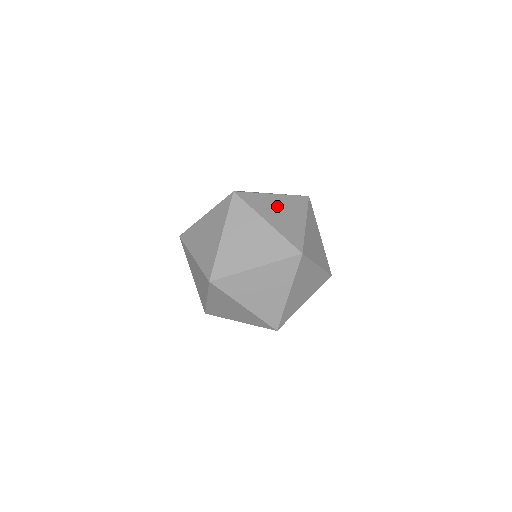
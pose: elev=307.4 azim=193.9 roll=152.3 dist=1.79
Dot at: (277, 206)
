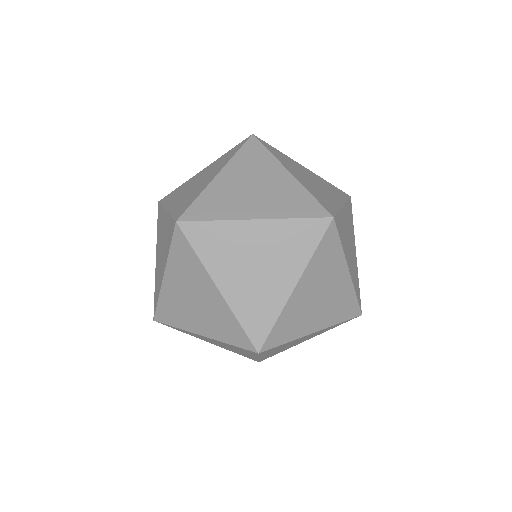
Dot at: (251, 250)
